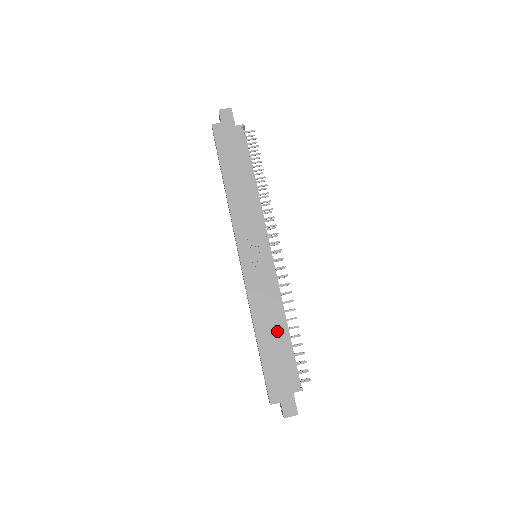
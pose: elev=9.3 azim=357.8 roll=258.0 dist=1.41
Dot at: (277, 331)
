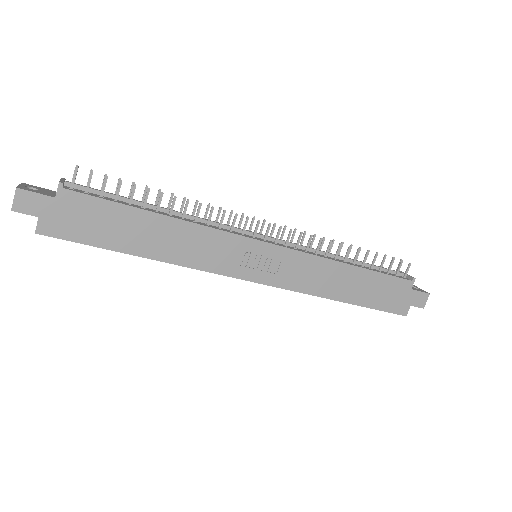
Dot at: (352, 278)
